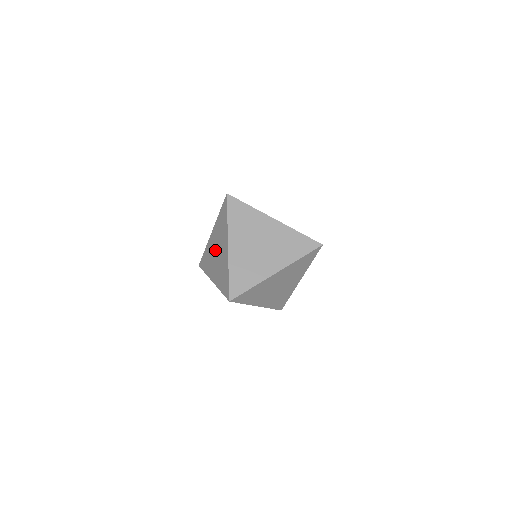
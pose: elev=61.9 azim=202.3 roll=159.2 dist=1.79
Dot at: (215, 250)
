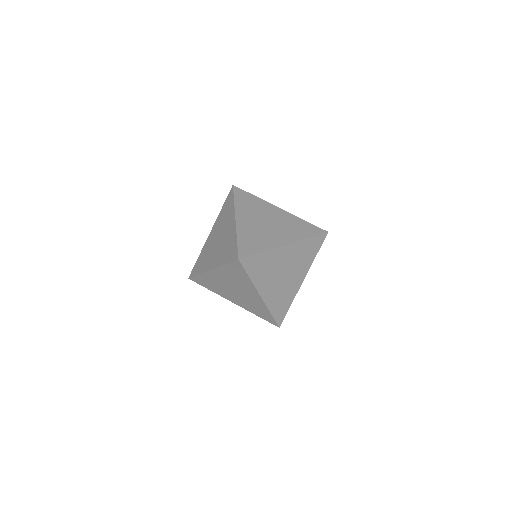
Dot at: (216, 240)
